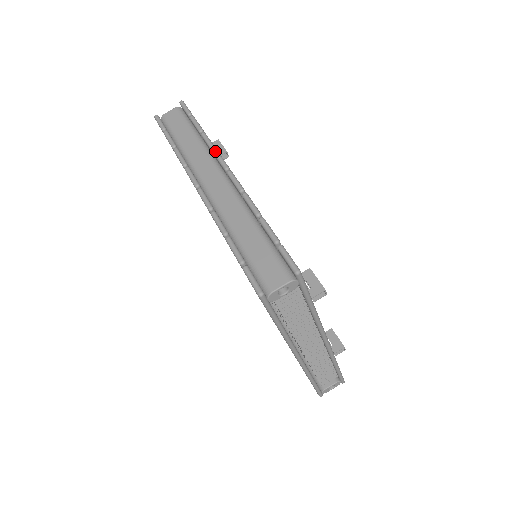
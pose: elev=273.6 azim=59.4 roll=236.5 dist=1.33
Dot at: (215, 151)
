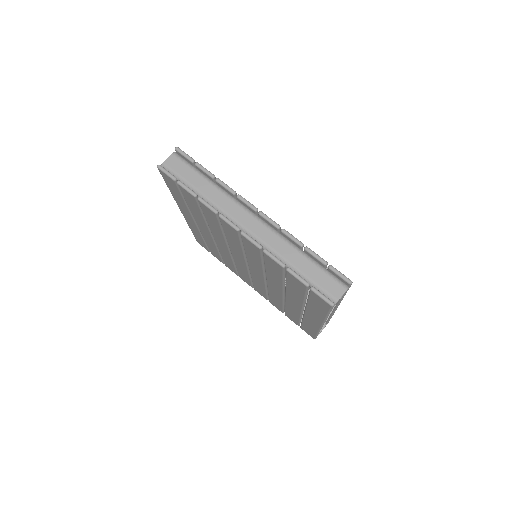
Dot at: (238, 195)
